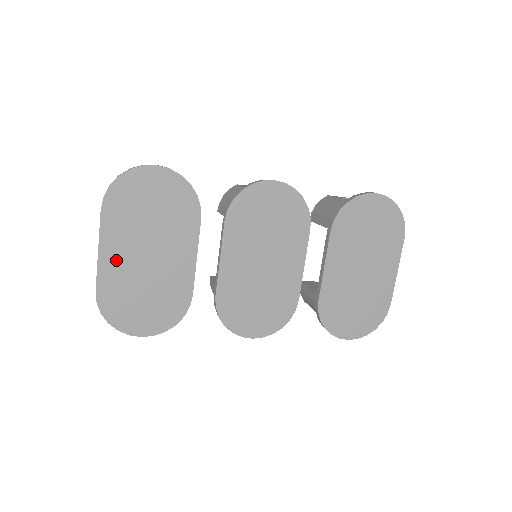
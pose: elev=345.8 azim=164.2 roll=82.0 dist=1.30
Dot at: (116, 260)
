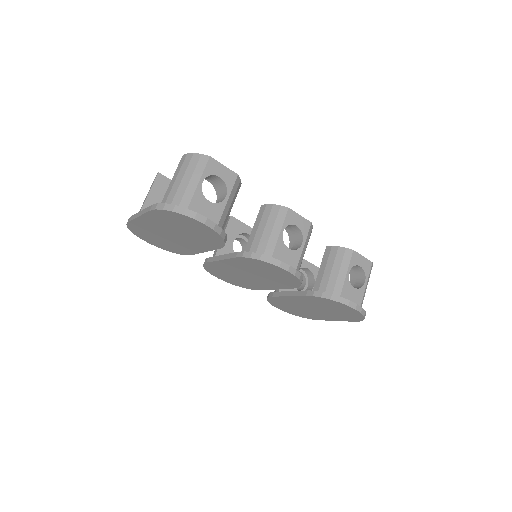
Dot at: (149, 224)
